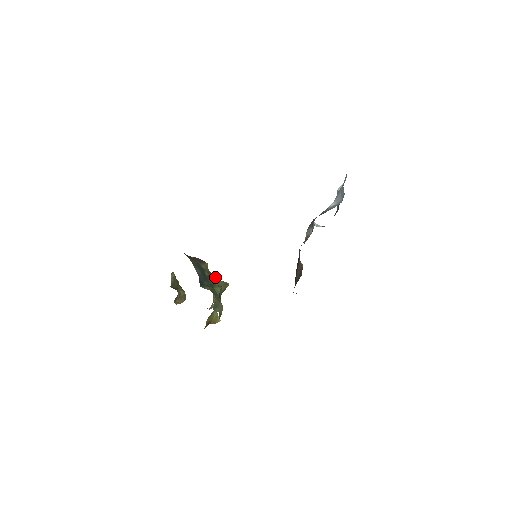
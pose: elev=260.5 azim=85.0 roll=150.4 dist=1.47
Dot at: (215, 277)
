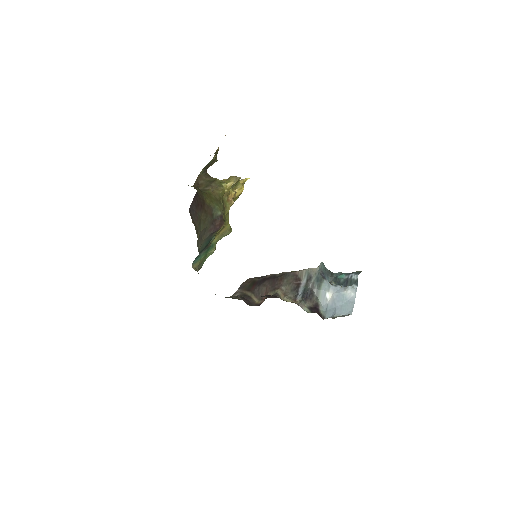
Dot at: (227, 222)
